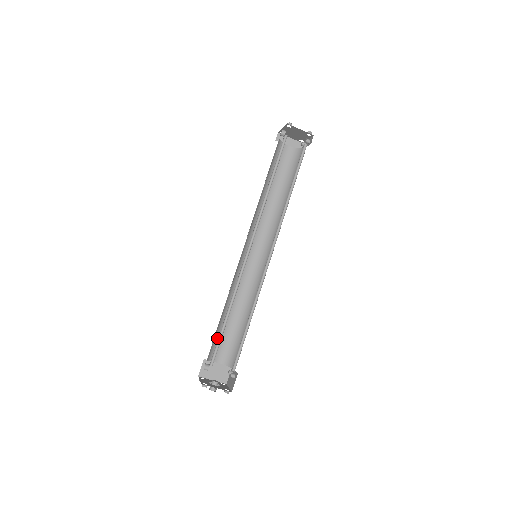
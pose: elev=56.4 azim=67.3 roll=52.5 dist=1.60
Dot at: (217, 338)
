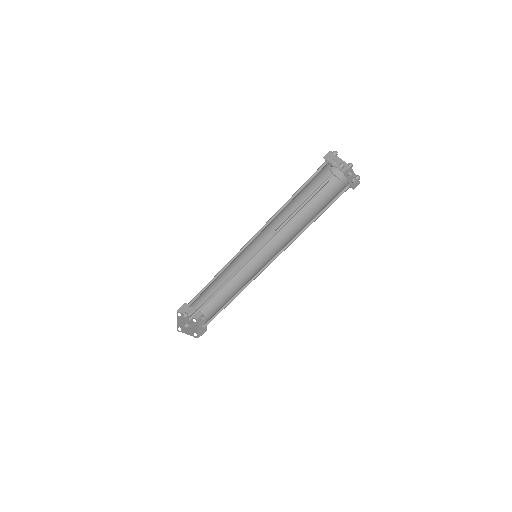
Dot at: (200, 295)
